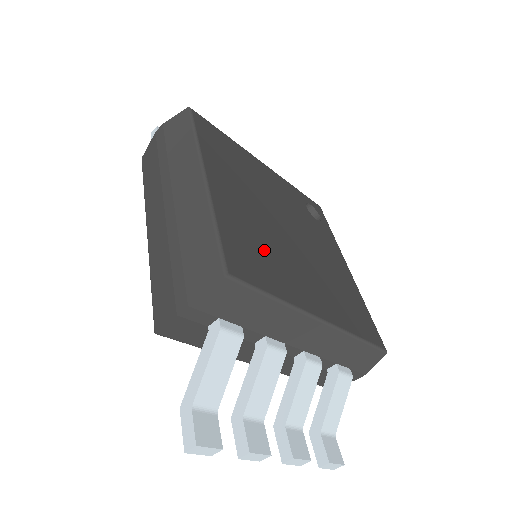
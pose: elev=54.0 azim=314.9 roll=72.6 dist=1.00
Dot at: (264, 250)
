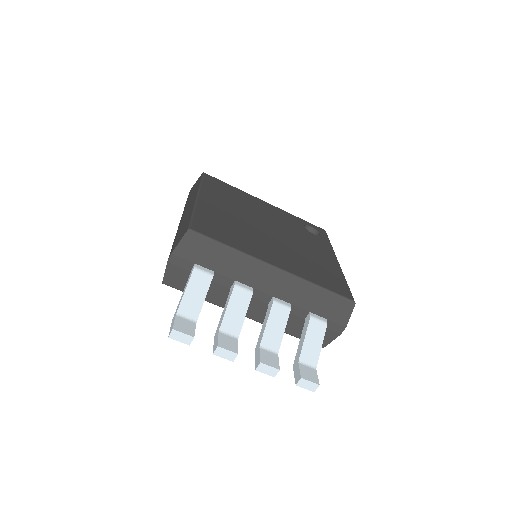
Dot at: (234, 230)
